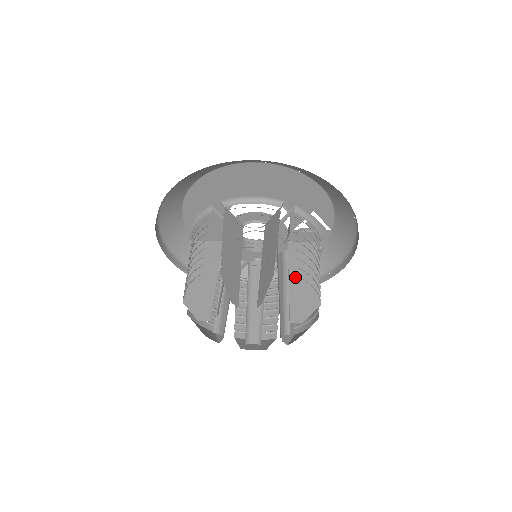
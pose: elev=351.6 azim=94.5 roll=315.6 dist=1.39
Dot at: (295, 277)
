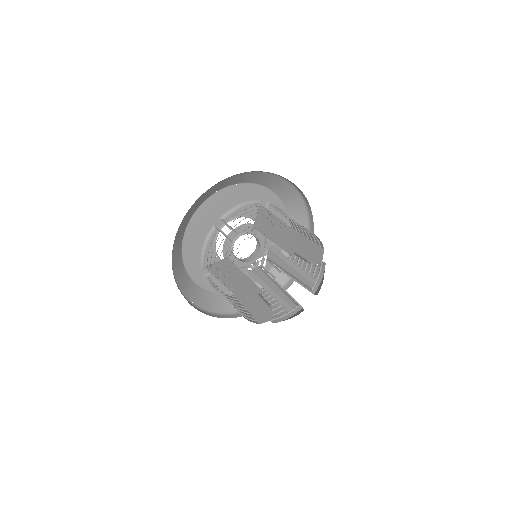
Dot at: occluded
